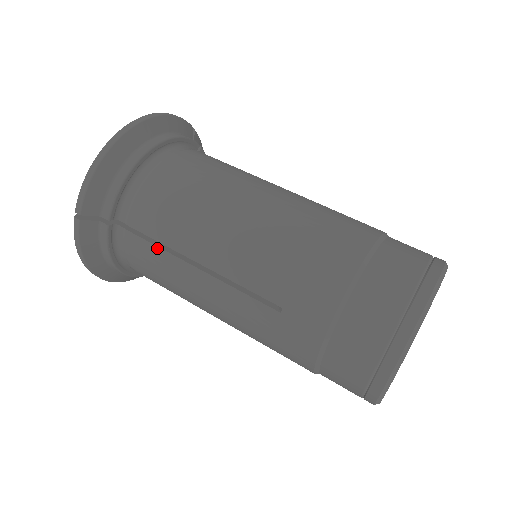
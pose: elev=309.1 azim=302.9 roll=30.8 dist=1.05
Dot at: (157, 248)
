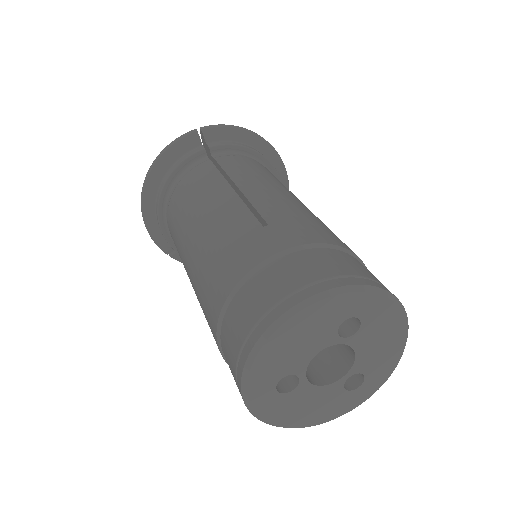
Dot at: (218, 172)
